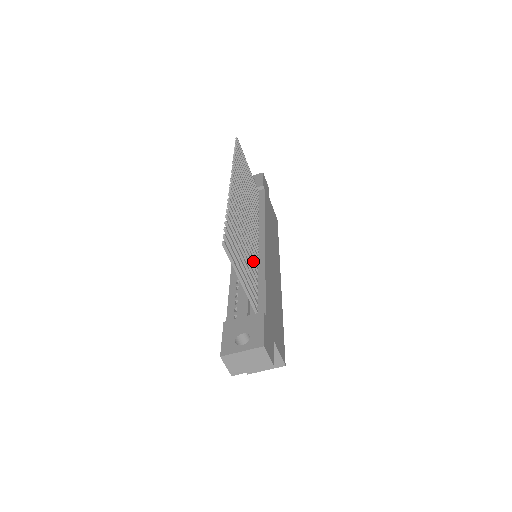
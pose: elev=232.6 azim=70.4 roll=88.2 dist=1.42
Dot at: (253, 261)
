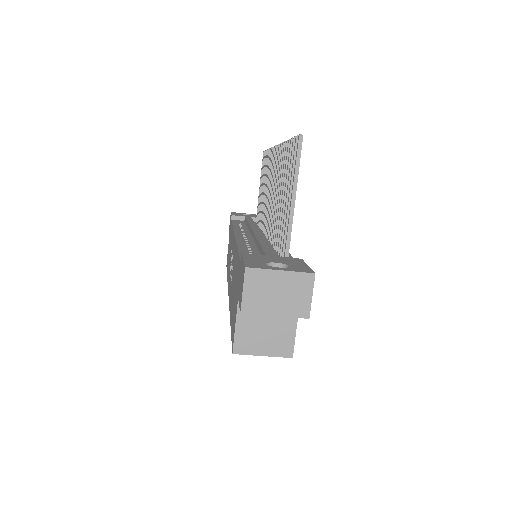
Dot at: occluded
